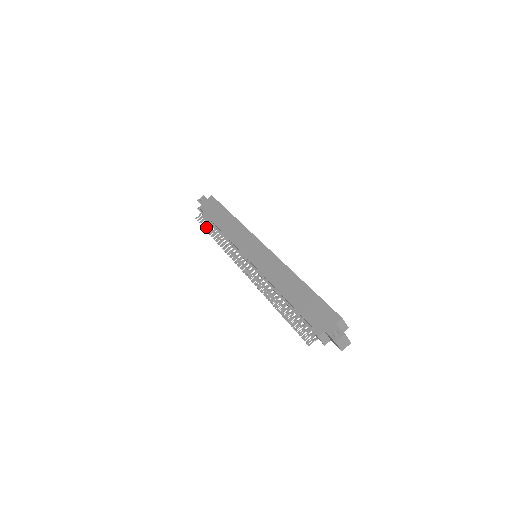
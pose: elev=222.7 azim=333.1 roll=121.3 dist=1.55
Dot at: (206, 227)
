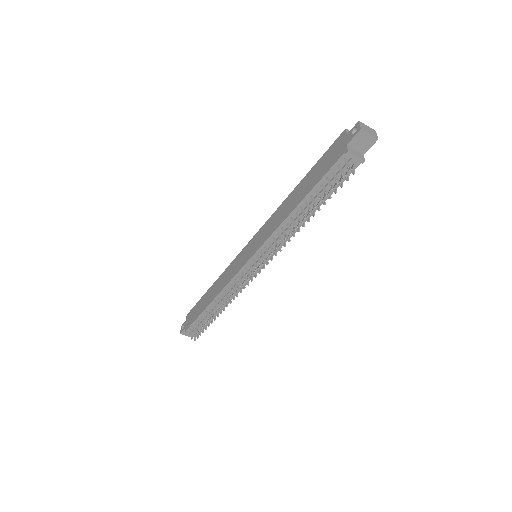
Dot at: (205, 327)
